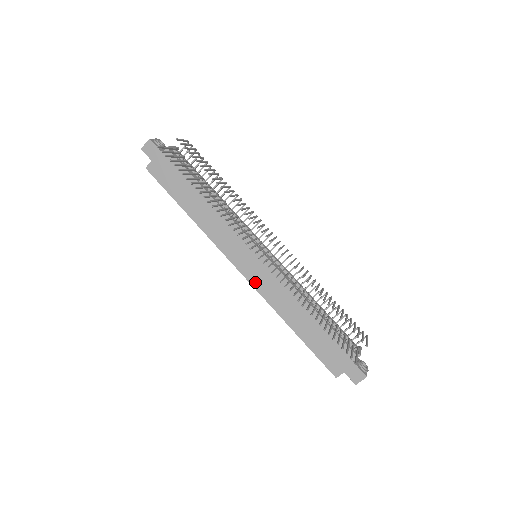
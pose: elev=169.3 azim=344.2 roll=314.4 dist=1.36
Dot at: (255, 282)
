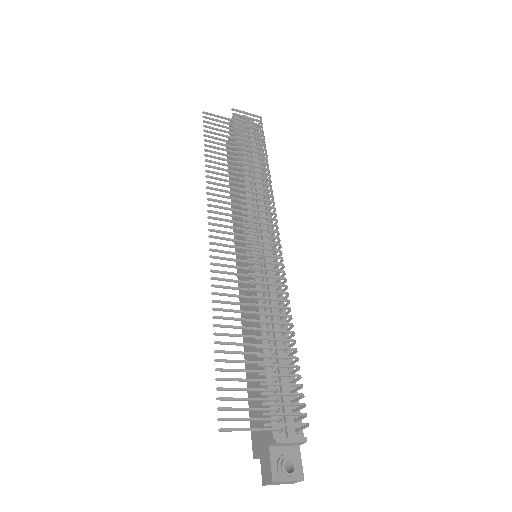
Dot at: (241, 286)
